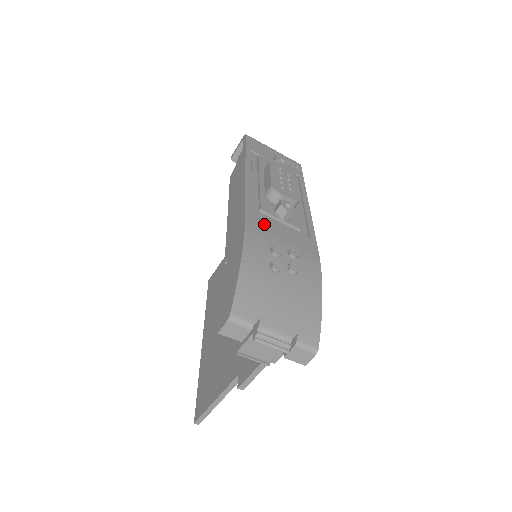
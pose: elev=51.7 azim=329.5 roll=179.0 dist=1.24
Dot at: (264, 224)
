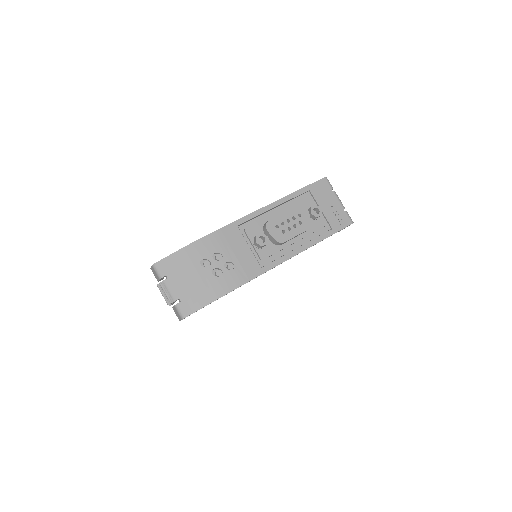
Dot at: (233, 238)
